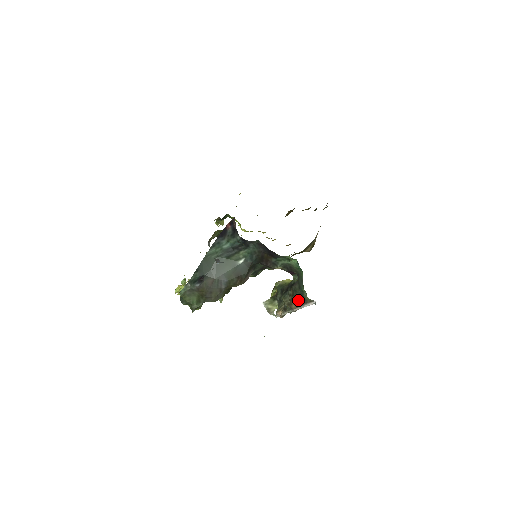
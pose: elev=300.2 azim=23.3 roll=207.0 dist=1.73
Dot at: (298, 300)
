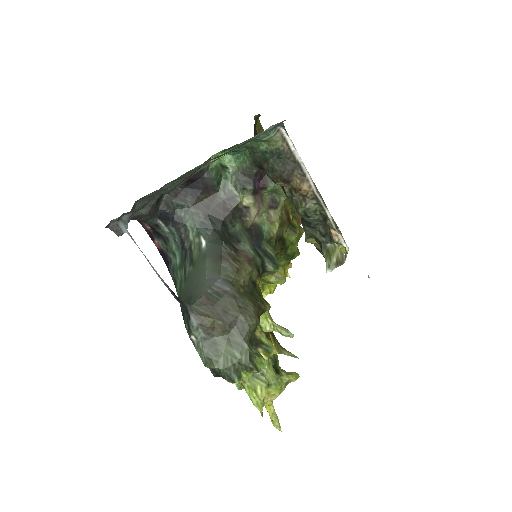
Dot at: (289, 171)
